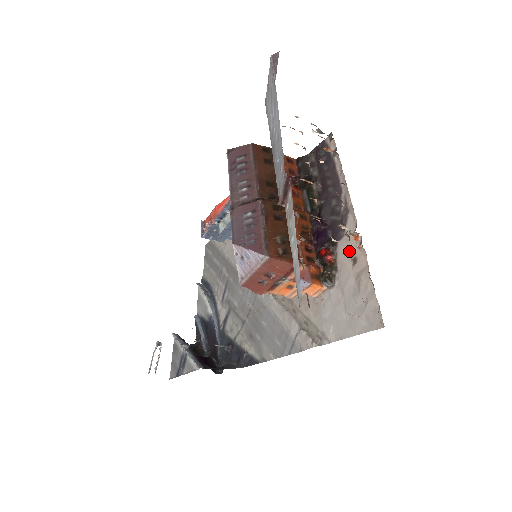
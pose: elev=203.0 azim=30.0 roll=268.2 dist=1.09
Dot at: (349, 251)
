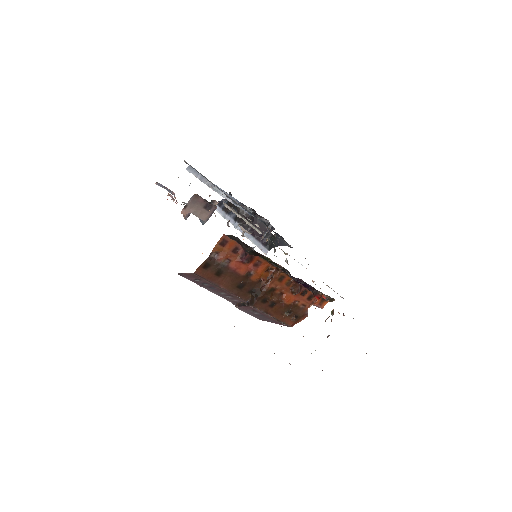
Dot at: occluded
